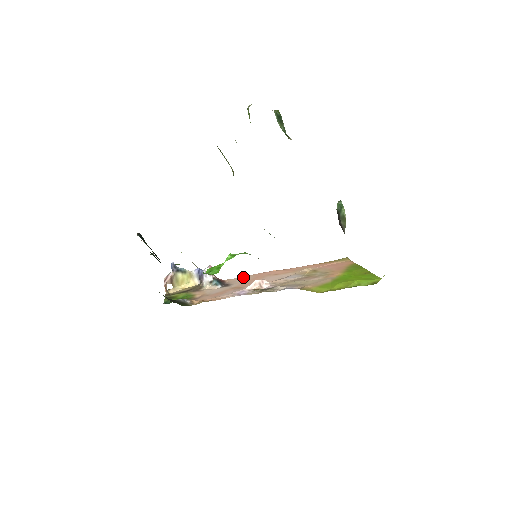
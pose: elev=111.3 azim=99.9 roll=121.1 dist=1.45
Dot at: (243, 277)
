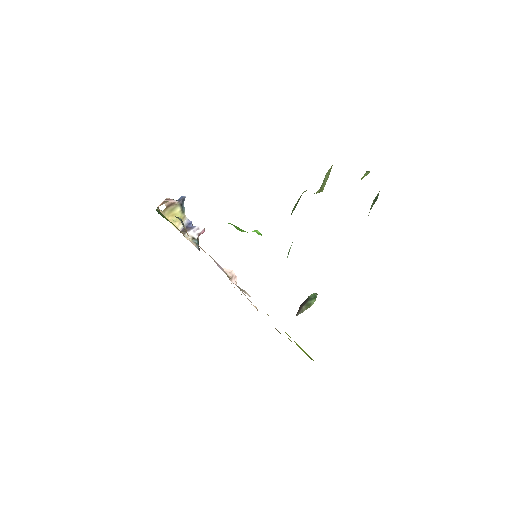
Dot at: occluded
